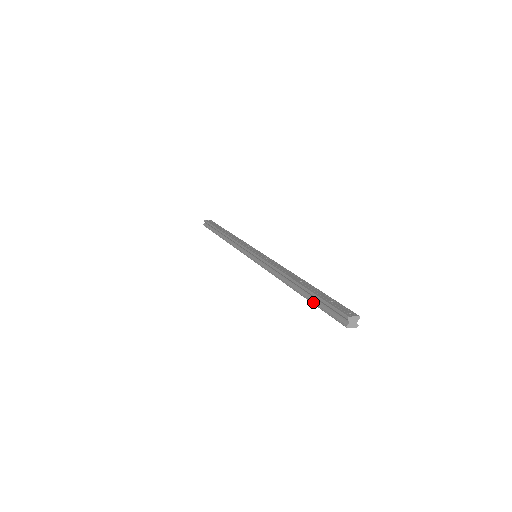
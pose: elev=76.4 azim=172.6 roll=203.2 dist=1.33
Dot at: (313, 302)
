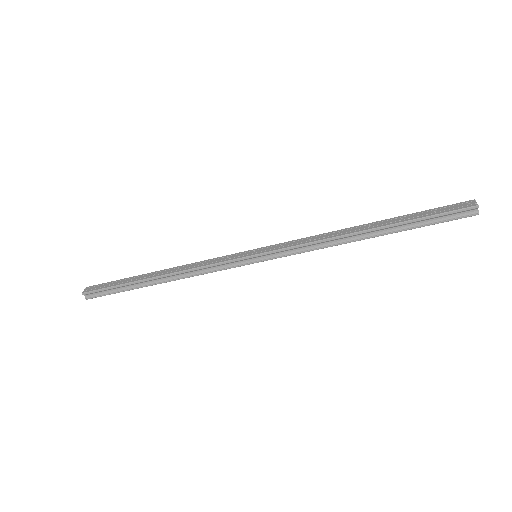
Dot at: (414, 227)
